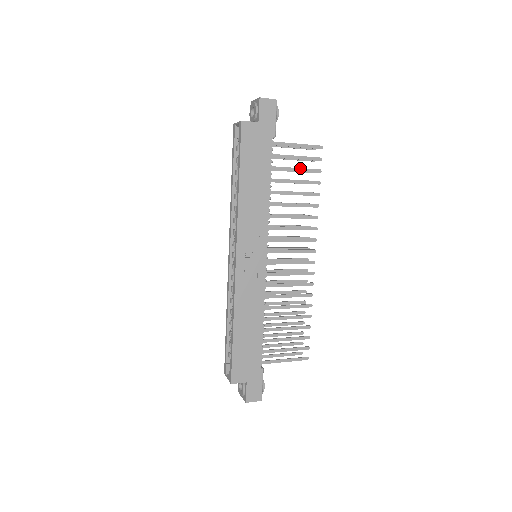
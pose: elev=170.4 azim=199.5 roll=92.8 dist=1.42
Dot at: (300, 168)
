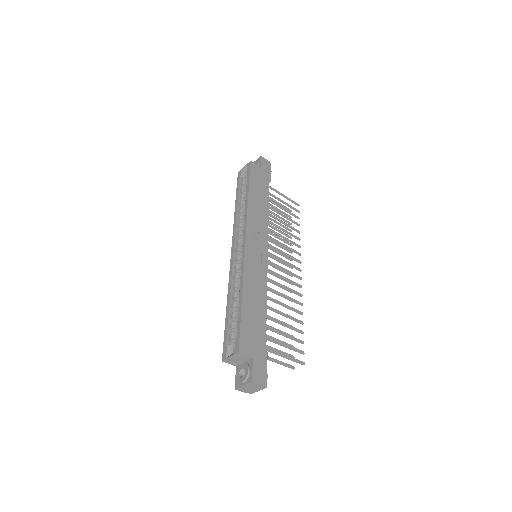
Dot at: (286, 209)
